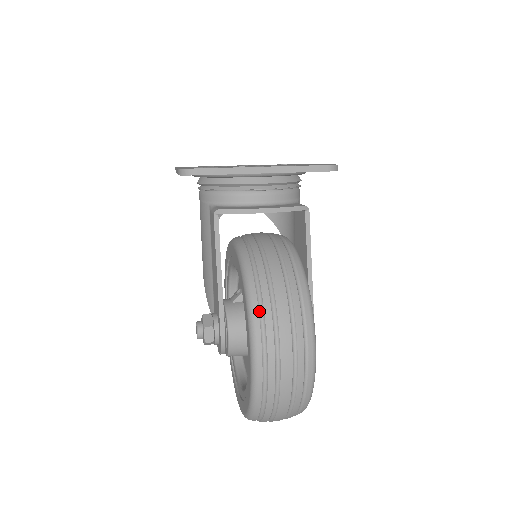
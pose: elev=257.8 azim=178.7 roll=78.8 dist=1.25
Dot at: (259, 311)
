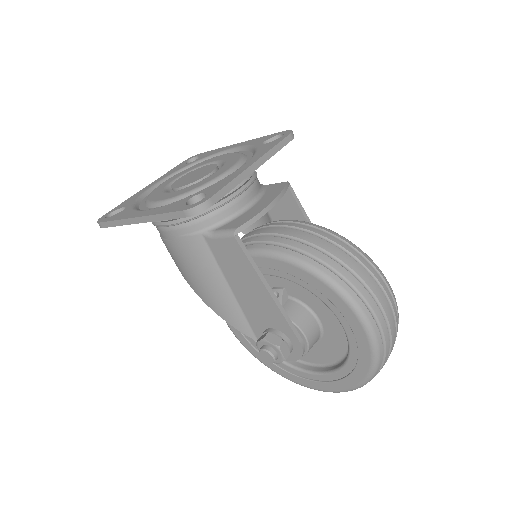
Dot at: (352, 289)
